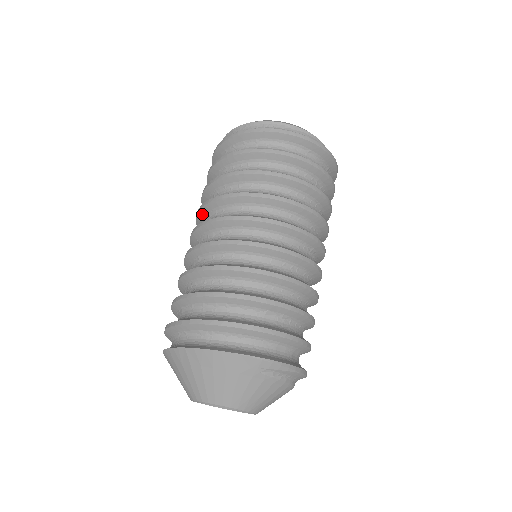
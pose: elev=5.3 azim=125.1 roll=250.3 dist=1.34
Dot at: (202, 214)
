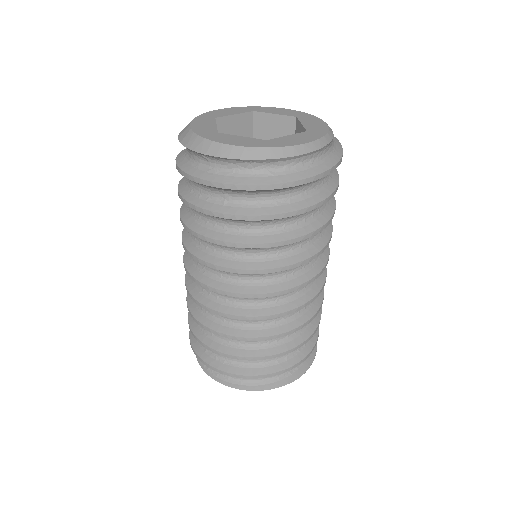
Dot at: (223, 270)
